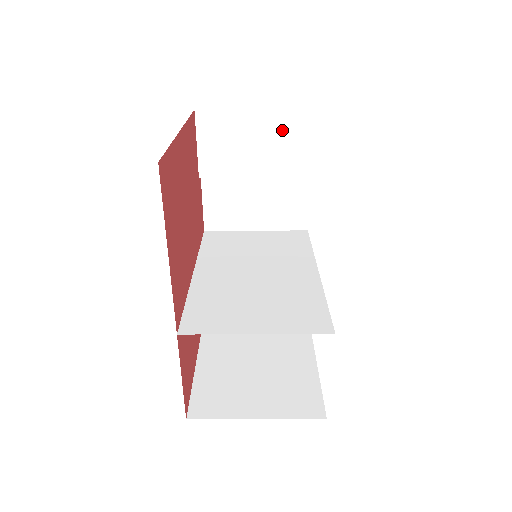
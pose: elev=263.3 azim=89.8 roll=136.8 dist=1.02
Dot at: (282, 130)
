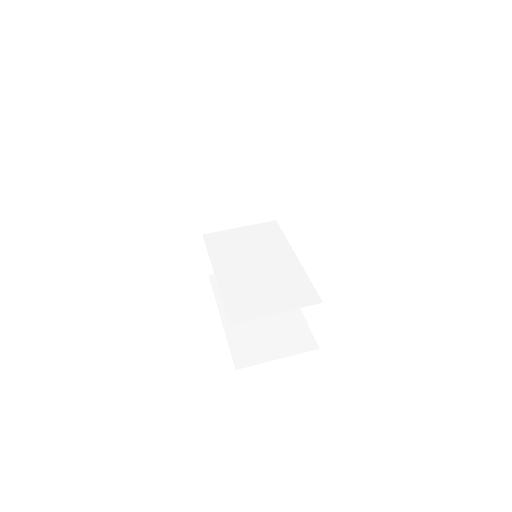
Dot at: (255, 161)
